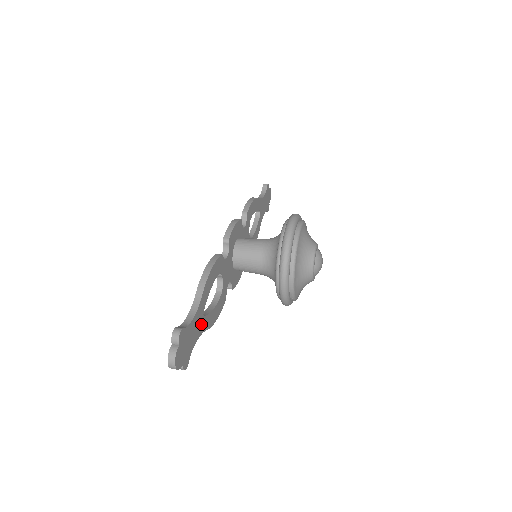
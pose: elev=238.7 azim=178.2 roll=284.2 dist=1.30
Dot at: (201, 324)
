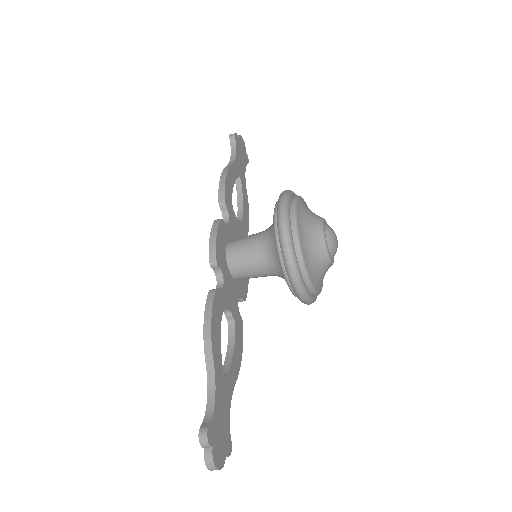
Dot at: (227, 388)
